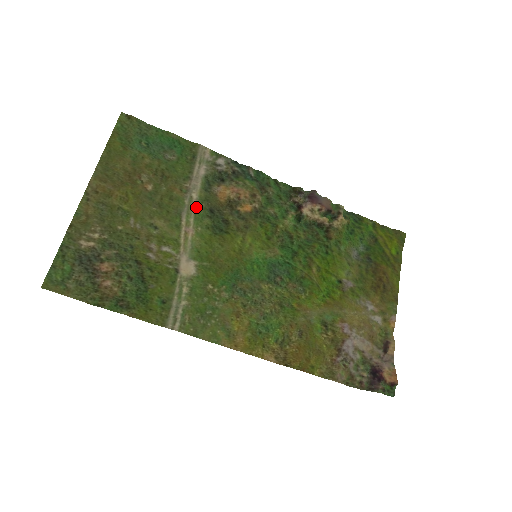
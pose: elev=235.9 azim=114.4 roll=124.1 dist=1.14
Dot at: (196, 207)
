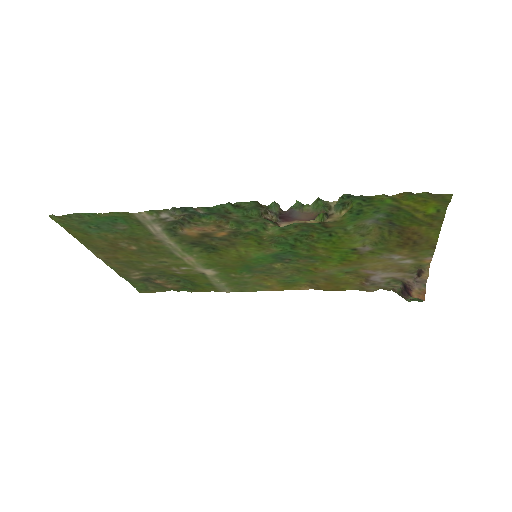
Dot at: (179, 247)
